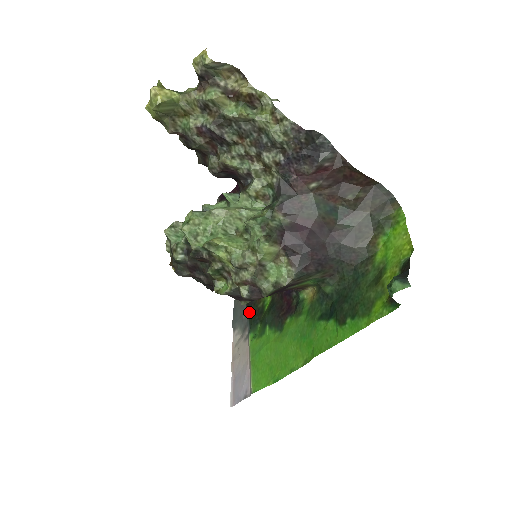
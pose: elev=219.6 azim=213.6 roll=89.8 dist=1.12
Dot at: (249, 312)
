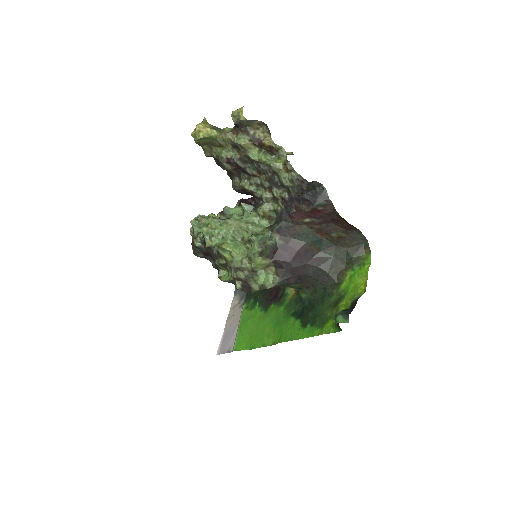
Dot at: occluded
